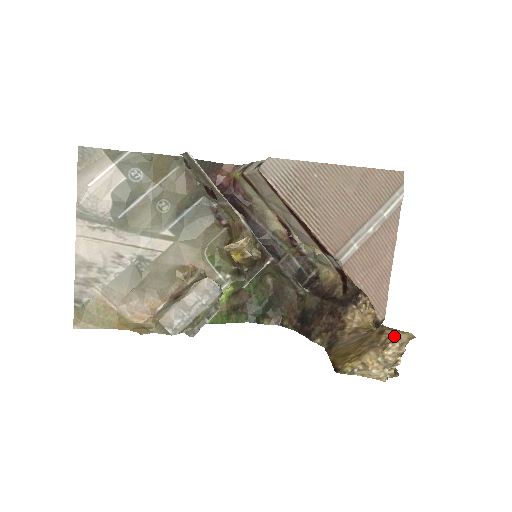
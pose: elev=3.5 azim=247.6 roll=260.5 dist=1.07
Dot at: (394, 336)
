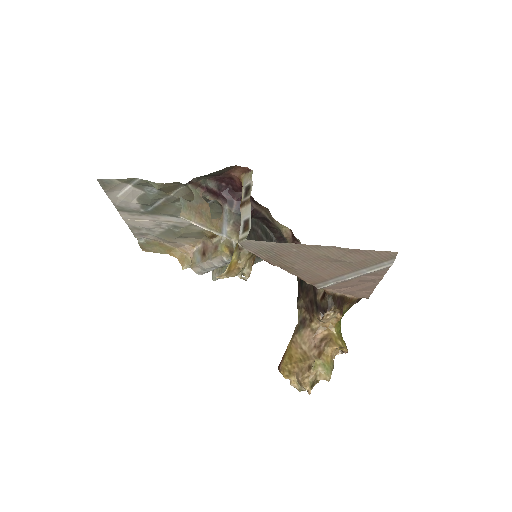
Dot at: (316, 374)
